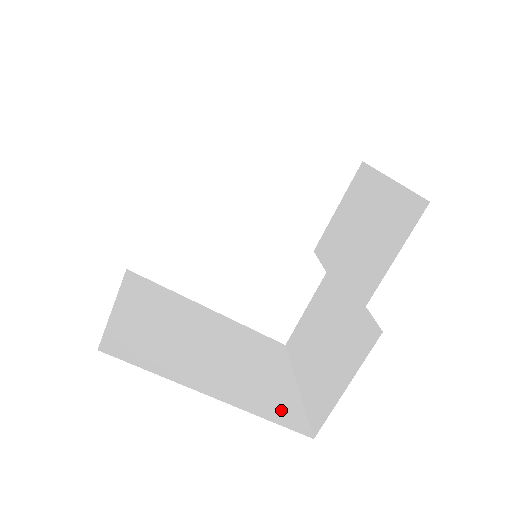
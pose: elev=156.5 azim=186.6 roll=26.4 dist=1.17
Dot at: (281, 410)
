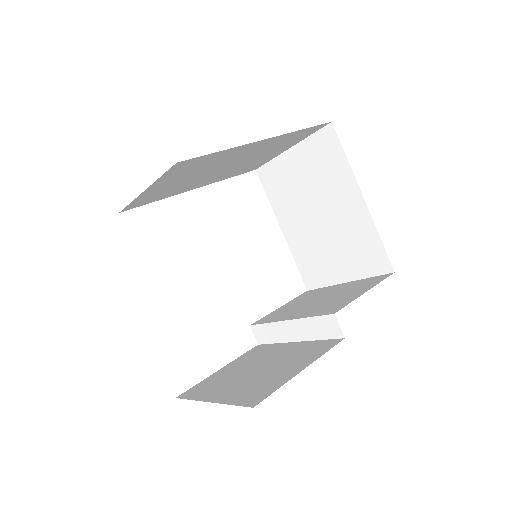
Dot at: occluded
